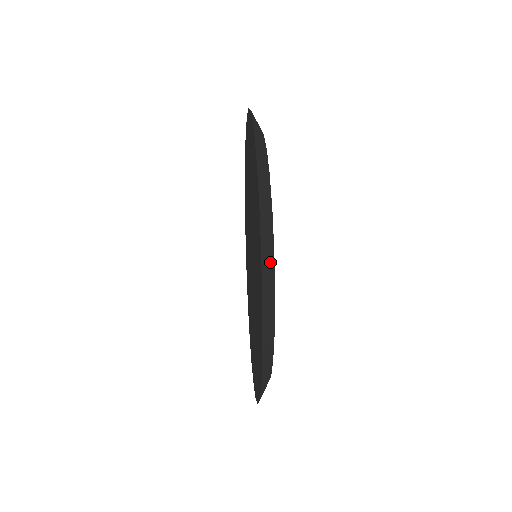
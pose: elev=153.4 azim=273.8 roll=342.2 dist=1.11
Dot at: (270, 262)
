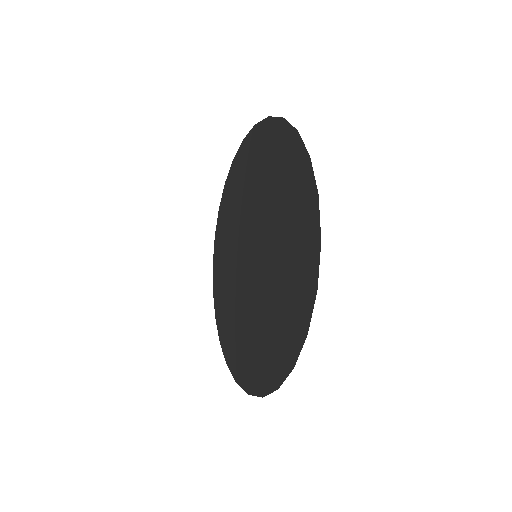
Dot at: occluded
